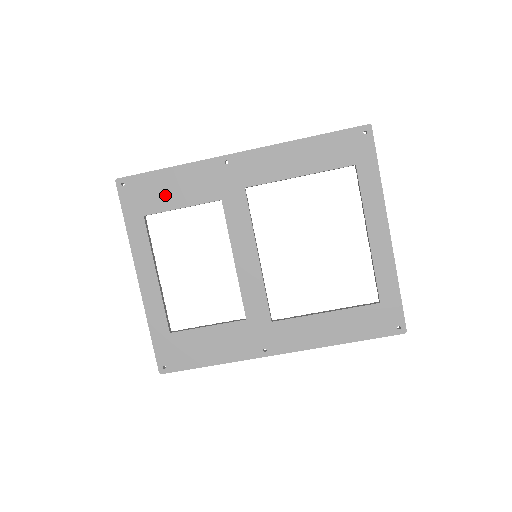
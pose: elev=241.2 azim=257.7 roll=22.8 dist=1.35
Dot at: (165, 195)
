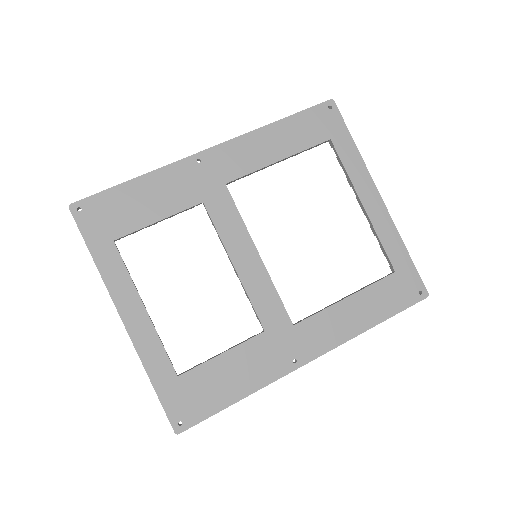
Dot at: (135, 211)
